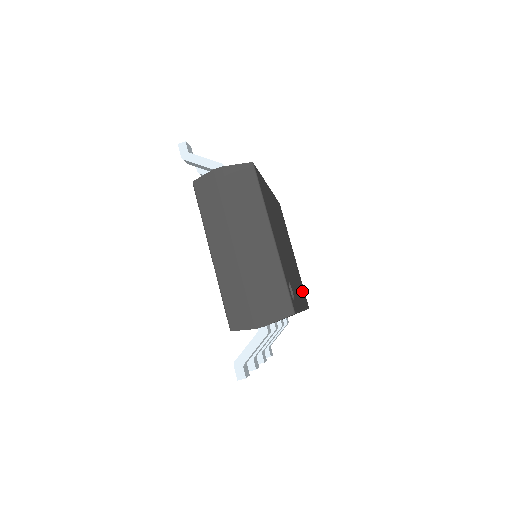
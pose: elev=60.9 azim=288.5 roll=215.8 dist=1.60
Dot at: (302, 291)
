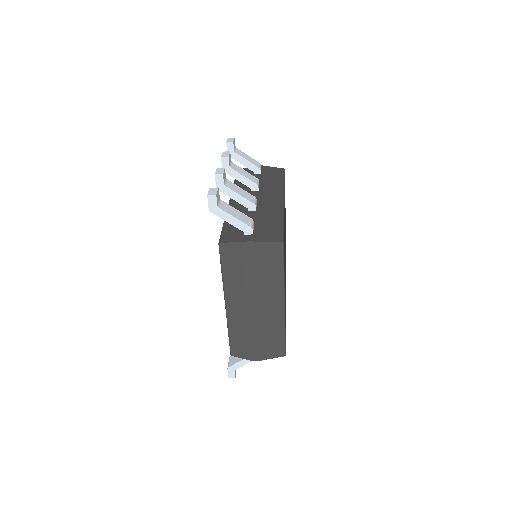
Dot at: occluded
